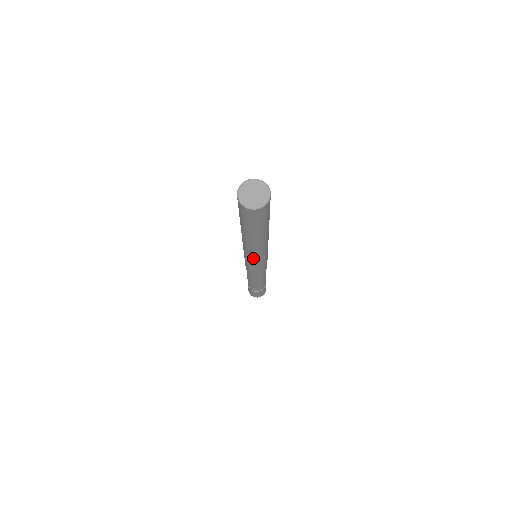
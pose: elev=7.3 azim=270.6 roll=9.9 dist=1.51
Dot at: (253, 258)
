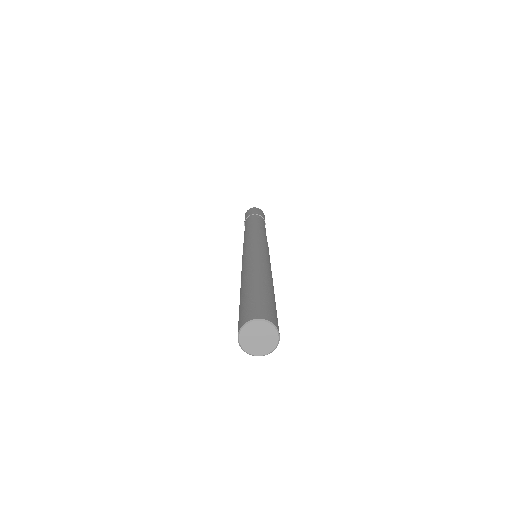
Dot at: occluded
